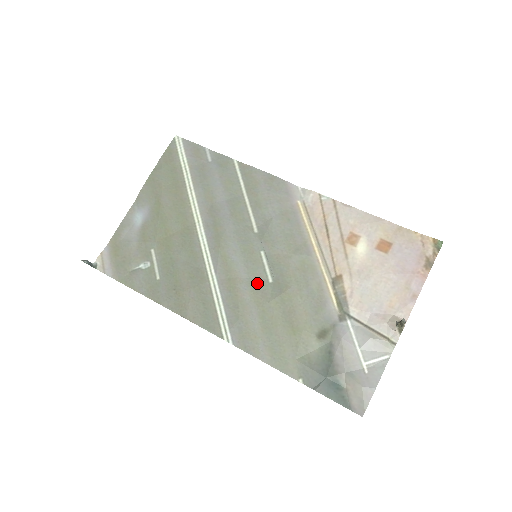
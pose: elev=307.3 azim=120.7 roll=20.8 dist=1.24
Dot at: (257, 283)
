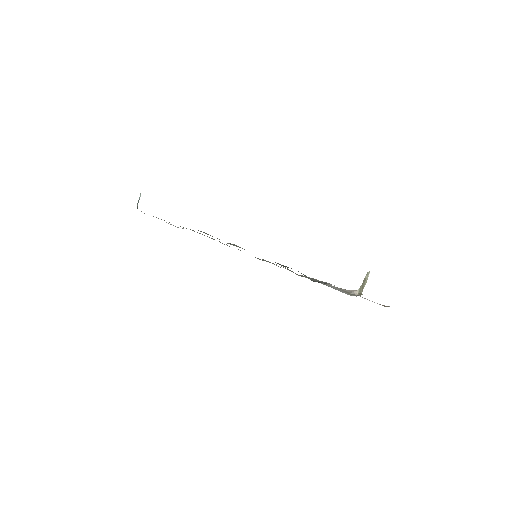
Dot at: occluded
